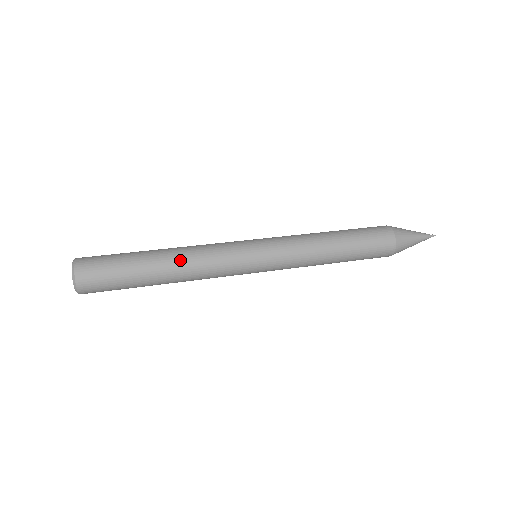
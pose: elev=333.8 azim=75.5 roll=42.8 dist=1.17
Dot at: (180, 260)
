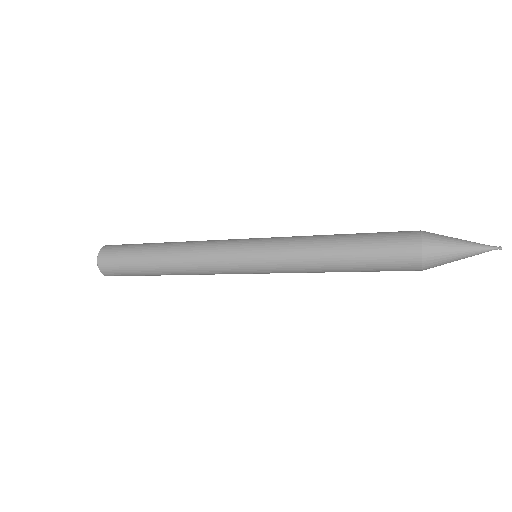
Dot at: (176, 260)
